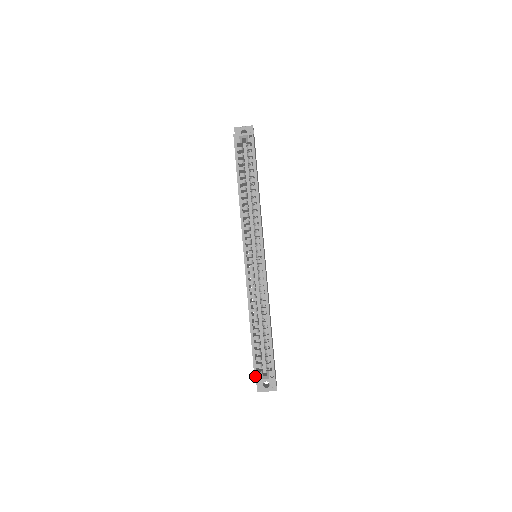
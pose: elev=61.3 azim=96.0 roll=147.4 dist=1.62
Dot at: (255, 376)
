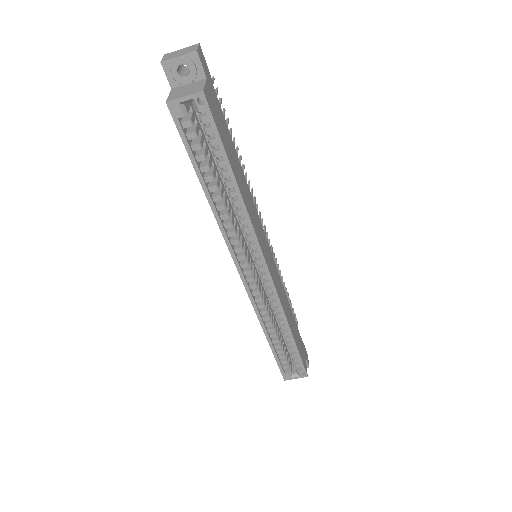
Dot at: (284, 377)
